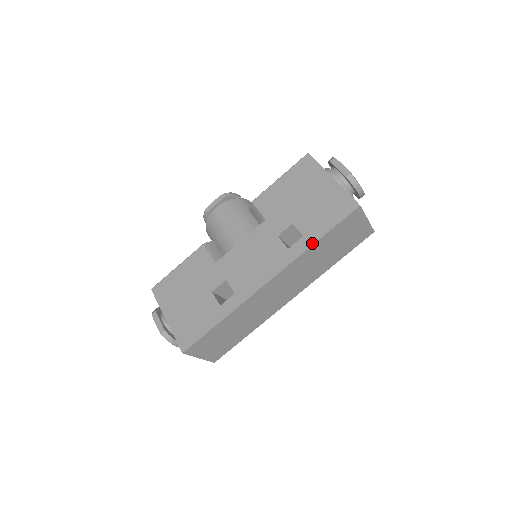
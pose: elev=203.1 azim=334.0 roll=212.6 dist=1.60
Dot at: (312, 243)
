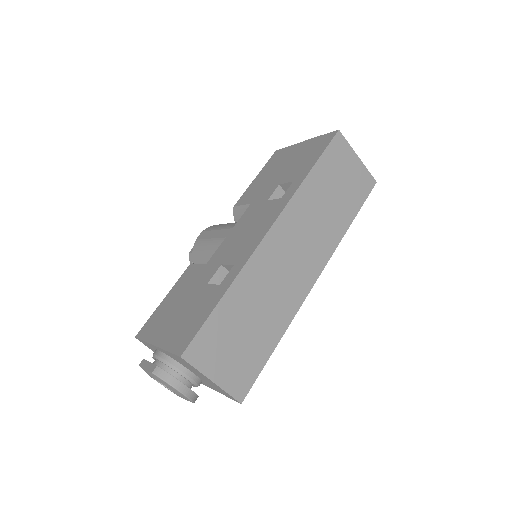
Dot at: (304, 177)
